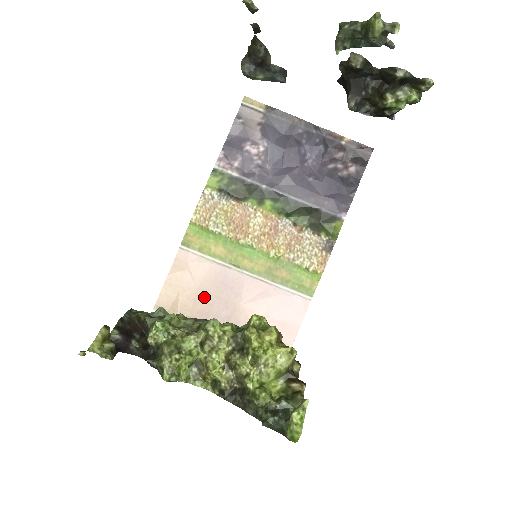
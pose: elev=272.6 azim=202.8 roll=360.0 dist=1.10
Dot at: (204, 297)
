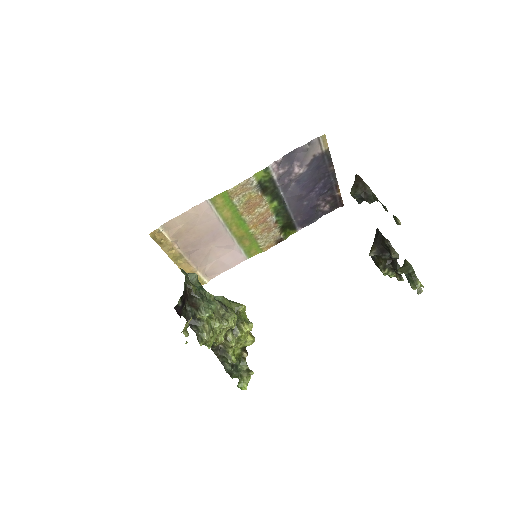
Dot at: (195, 233)
